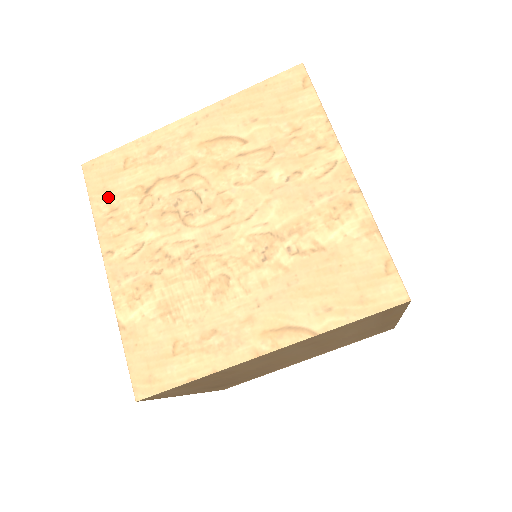
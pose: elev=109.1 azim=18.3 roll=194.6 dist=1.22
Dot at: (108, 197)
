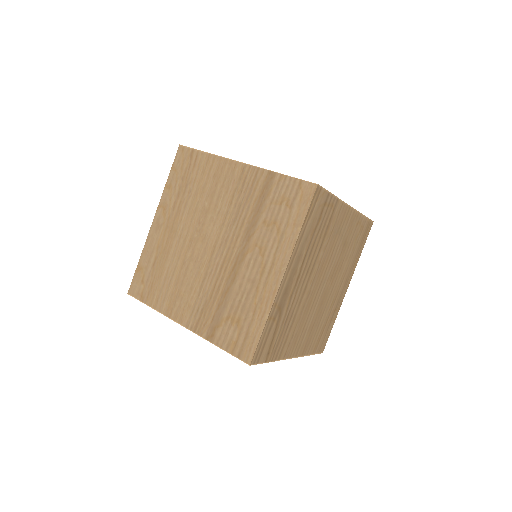
Dot at: occluded
